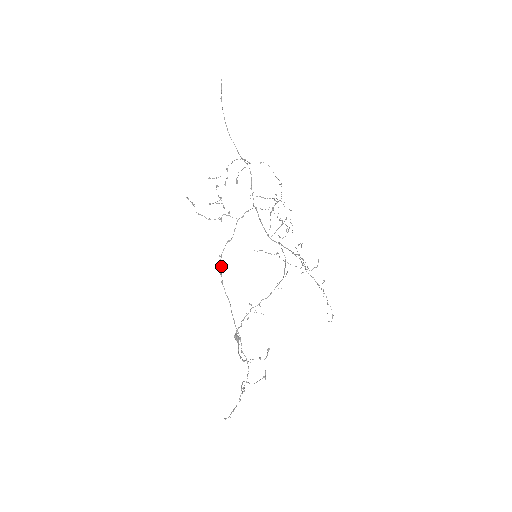
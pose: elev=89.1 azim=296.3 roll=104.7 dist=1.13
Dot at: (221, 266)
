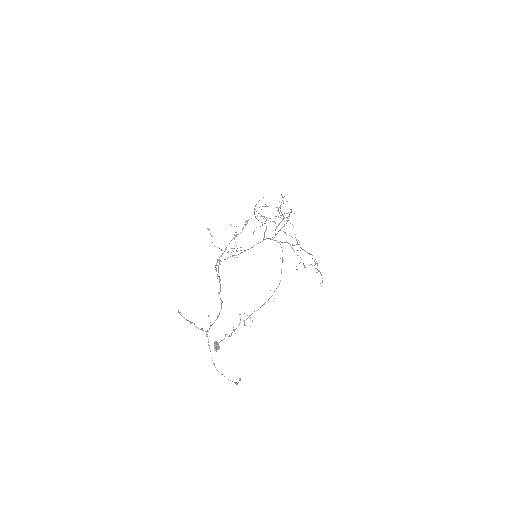
Dot at: occluded
